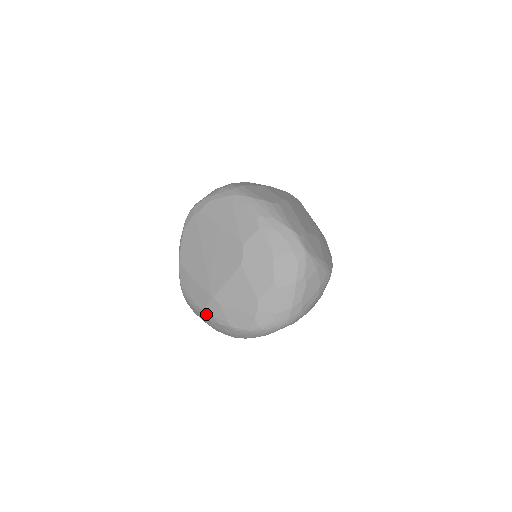
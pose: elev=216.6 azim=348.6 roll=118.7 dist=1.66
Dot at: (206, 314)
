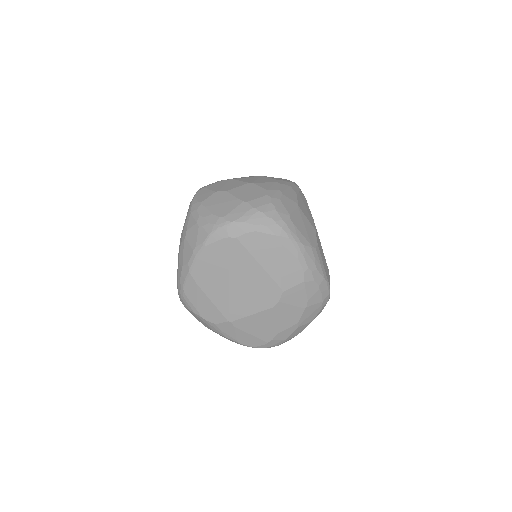
Dot at: (212, 326)
